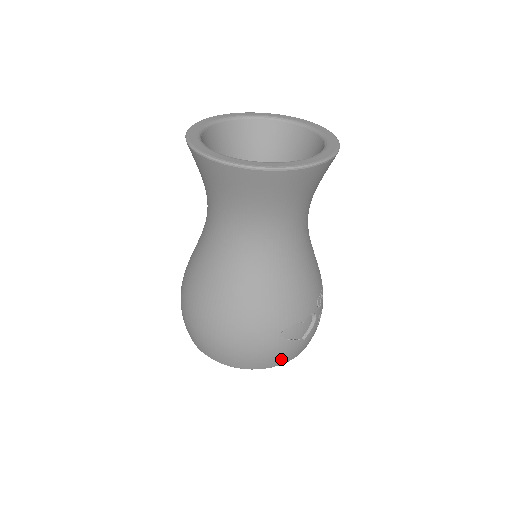
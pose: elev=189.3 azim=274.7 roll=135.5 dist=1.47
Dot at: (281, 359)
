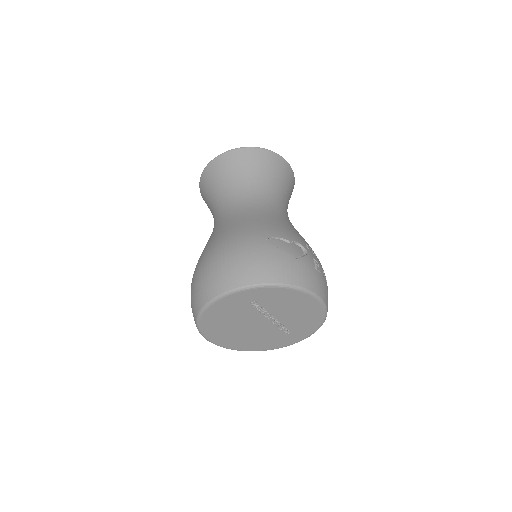
Dot at: (274, 271)
